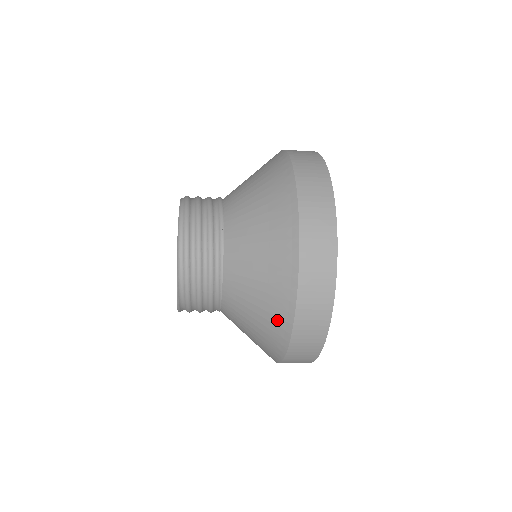
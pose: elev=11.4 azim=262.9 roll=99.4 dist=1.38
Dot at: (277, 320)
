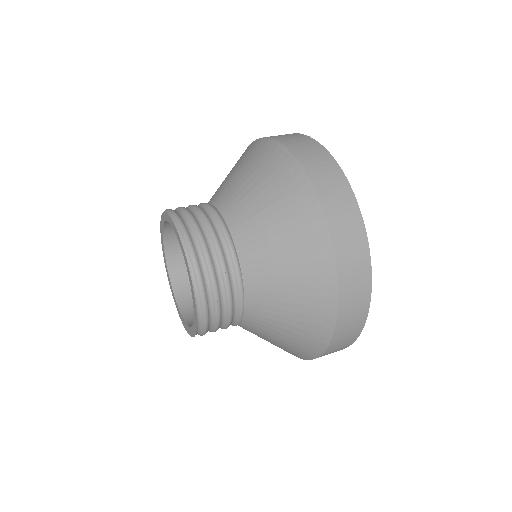
Dot at: occluded
